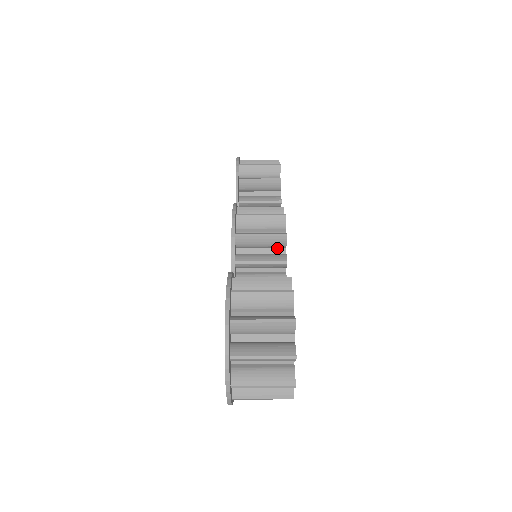
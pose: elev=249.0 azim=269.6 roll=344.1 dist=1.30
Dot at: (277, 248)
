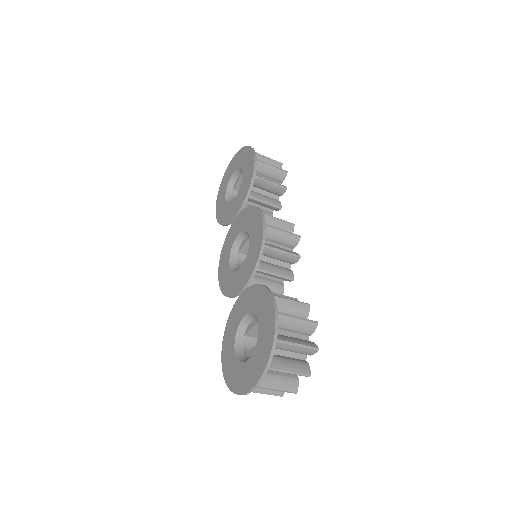
Dot at: (285, 262)
